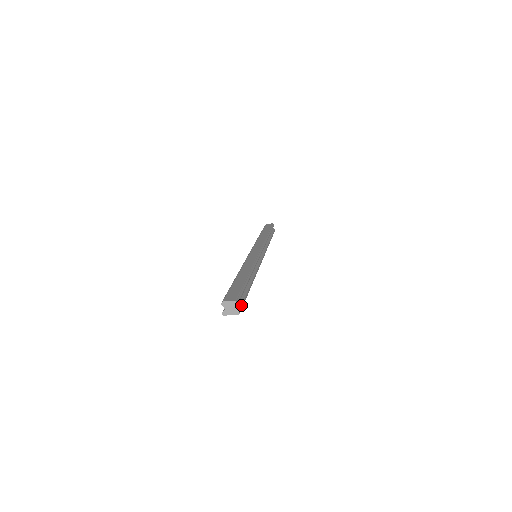
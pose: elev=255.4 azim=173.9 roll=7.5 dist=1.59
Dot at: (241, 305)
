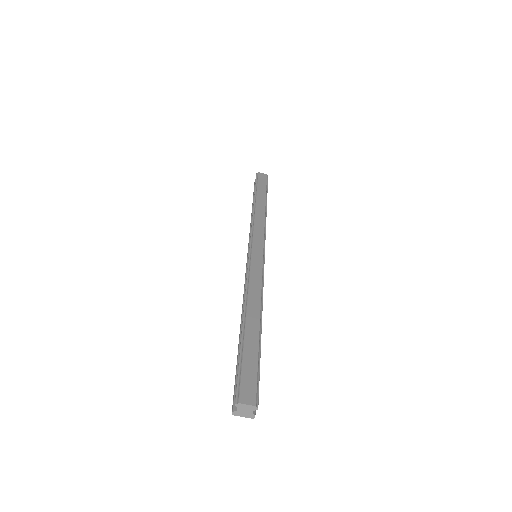
Dot at: occluded
